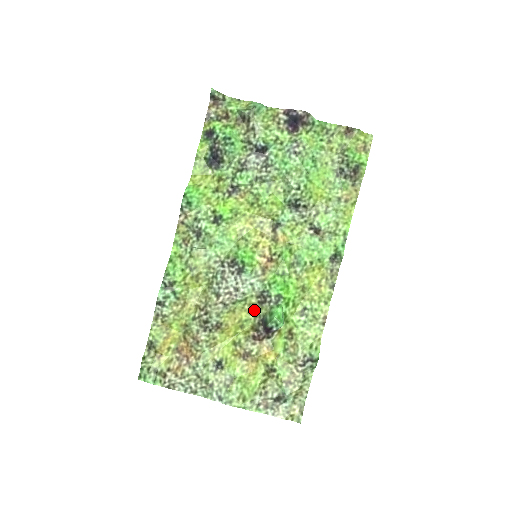
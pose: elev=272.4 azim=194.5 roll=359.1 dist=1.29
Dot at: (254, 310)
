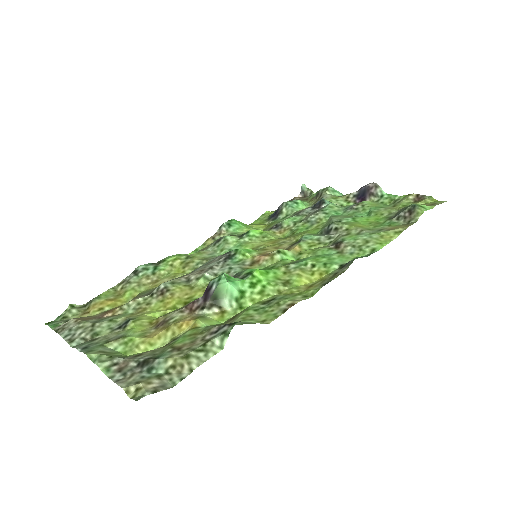
Dot at: occluded
